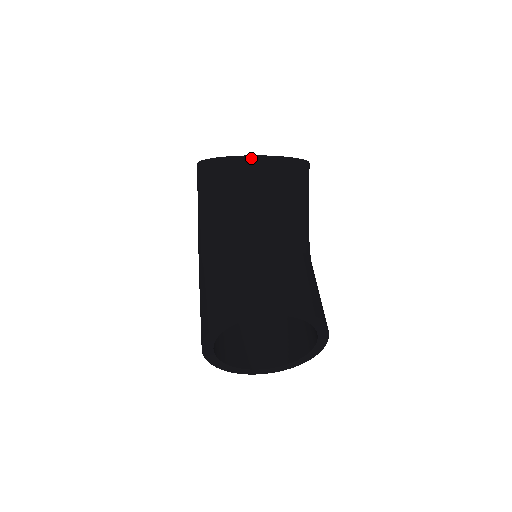
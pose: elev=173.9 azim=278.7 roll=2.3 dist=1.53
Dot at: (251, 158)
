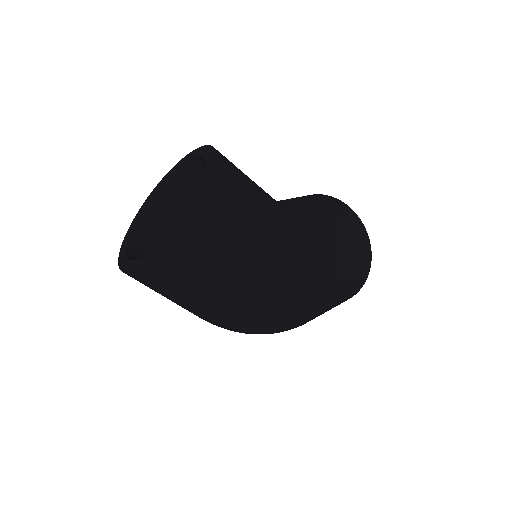
Dot at: occluded
